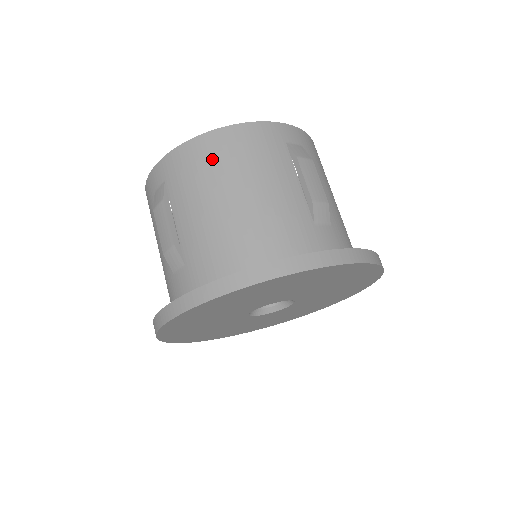
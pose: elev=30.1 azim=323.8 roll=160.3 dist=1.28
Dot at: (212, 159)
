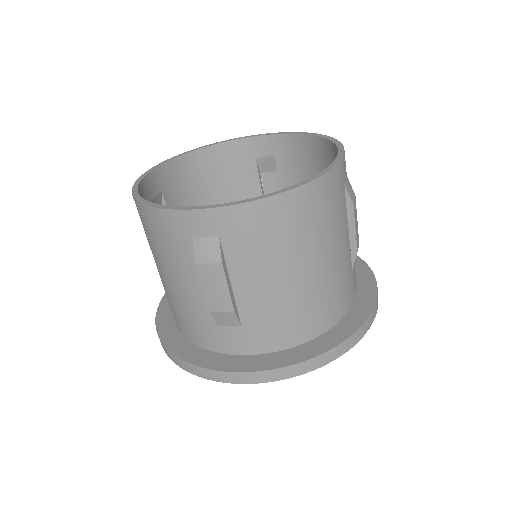
Dot at: (291, 226)
